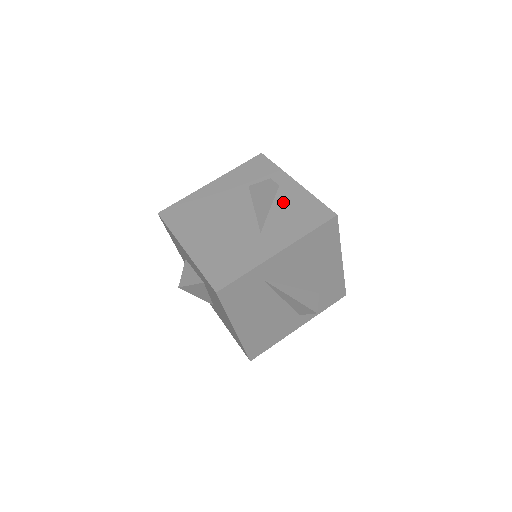
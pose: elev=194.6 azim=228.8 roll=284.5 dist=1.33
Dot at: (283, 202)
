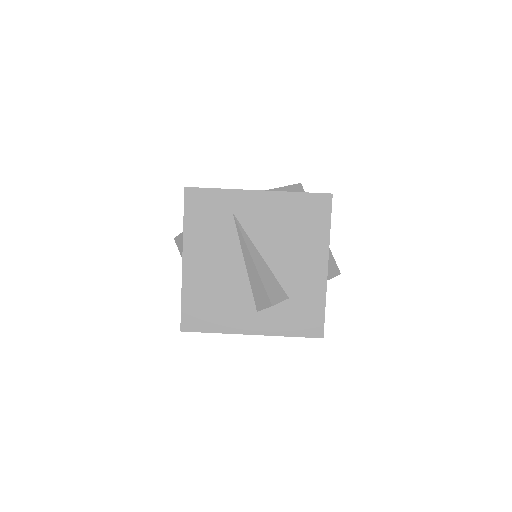
Dot at: occluded
